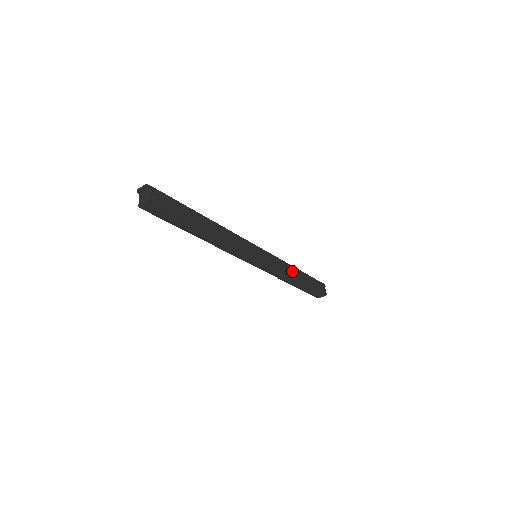
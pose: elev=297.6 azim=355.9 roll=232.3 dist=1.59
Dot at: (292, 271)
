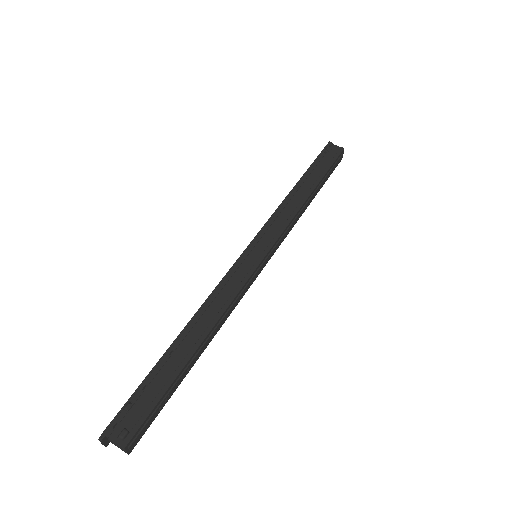
Dot at: (295, 199)
